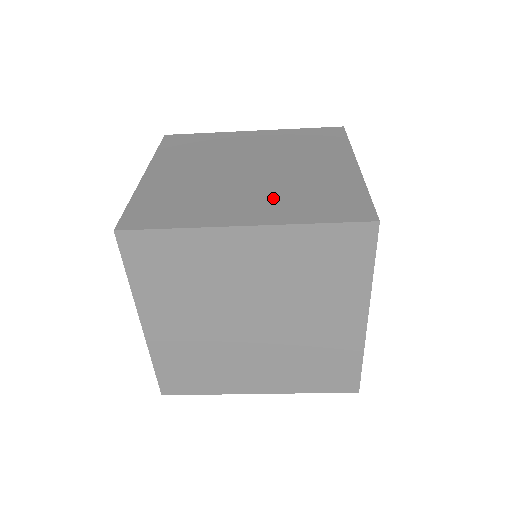
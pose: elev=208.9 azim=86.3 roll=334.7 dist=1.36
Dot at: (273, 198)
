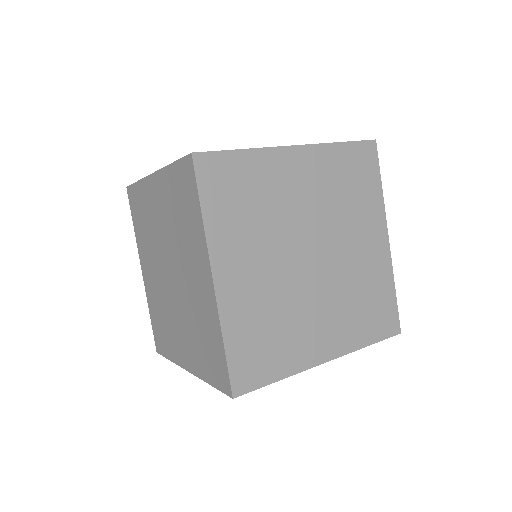
Dot at: occluded
